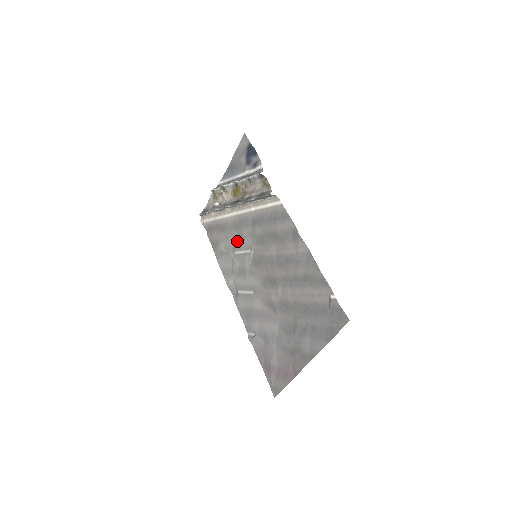
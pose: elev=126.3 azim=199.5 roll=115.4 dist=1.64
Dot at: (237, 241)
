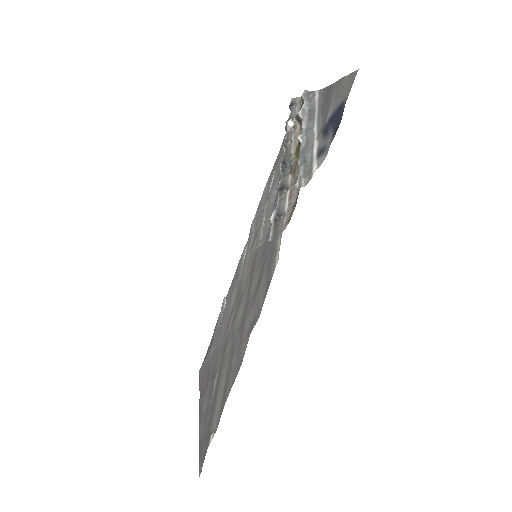
Dot at: (272, 201)
